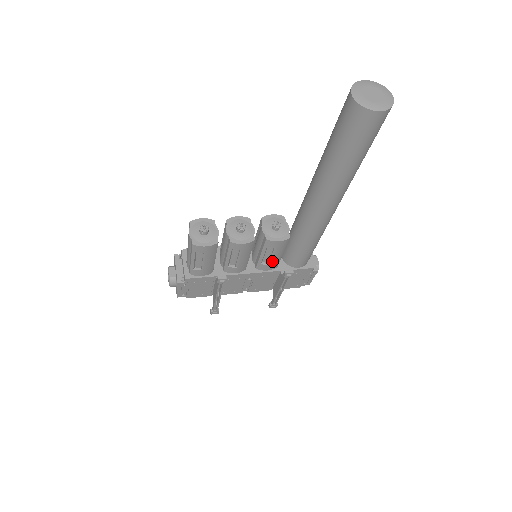
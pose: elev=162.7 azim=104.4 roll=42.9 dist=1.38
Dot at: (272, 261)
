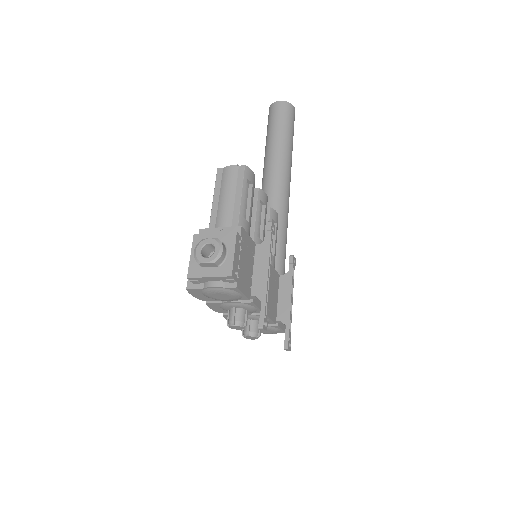
Dot at: (275, 251)
